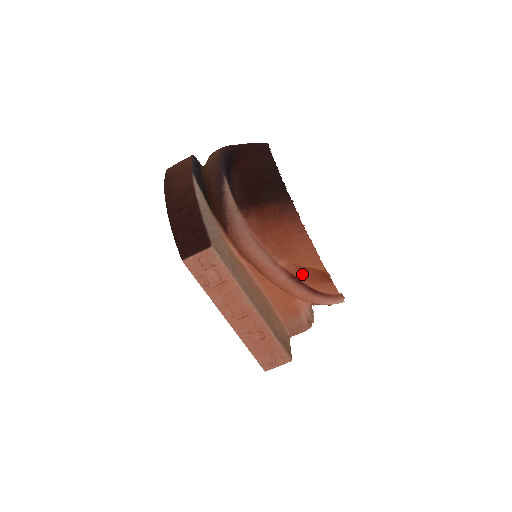
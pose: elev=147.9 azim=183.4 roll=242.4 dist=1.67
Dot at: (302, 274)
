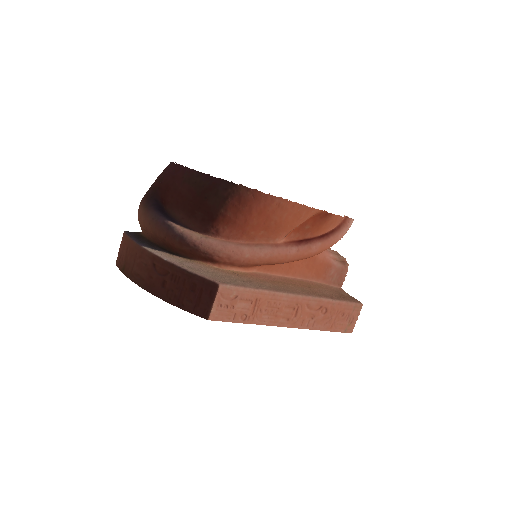
Dot at: (303, 232)
